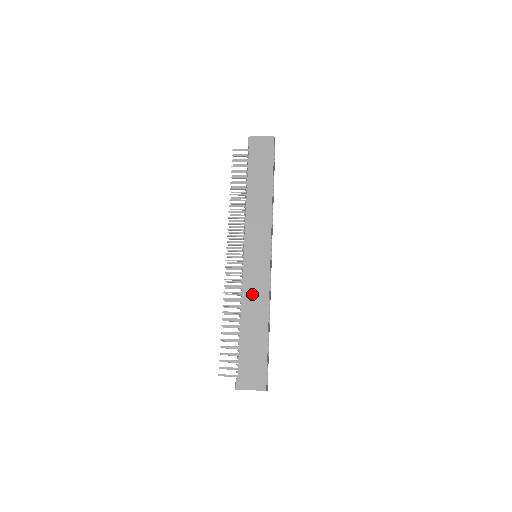
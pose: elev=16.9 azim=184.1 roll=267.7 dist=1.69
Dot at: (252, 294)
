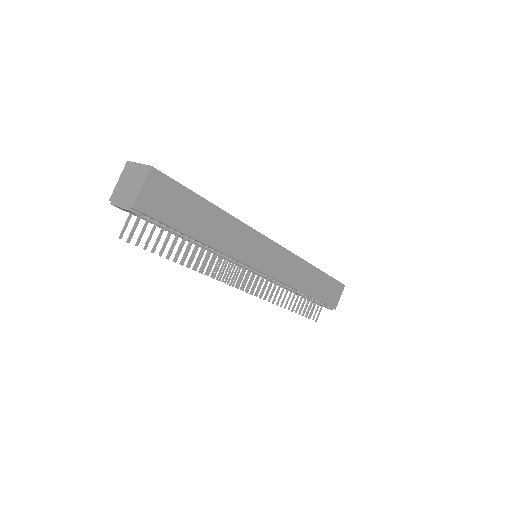
Dot at: (295, 276)
